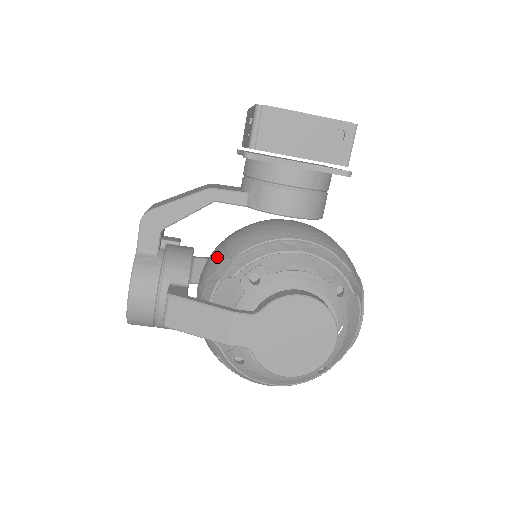
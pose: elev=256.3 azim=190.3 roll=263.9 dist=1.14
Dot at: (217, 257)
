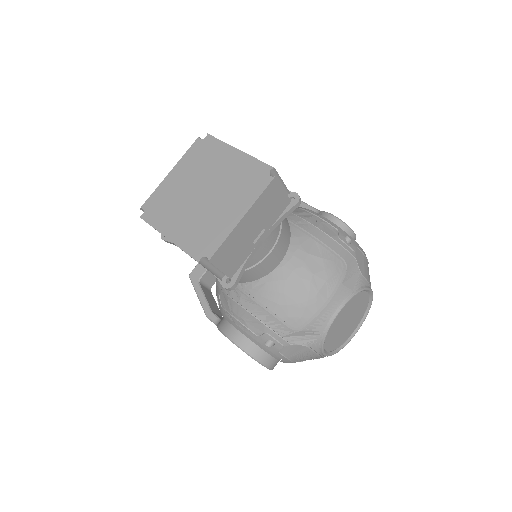
Dot at: occluded
